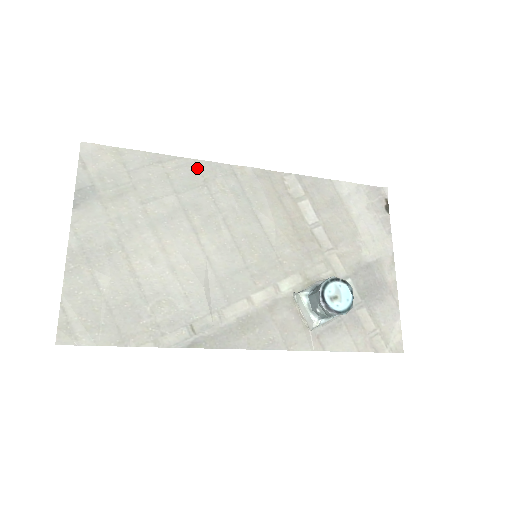
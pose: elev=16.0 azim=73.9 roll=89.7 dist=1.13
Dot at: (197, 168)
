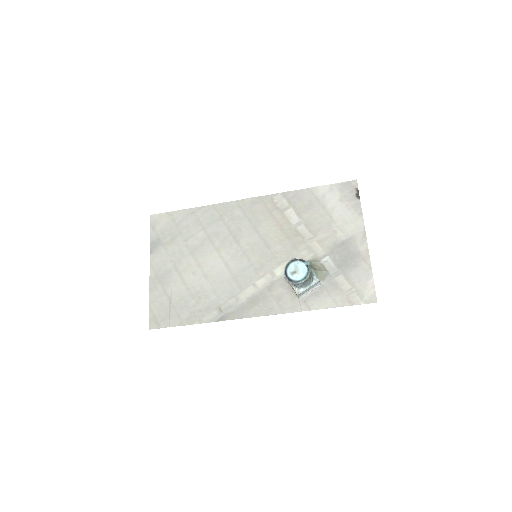
Dot at: (215, 210)
